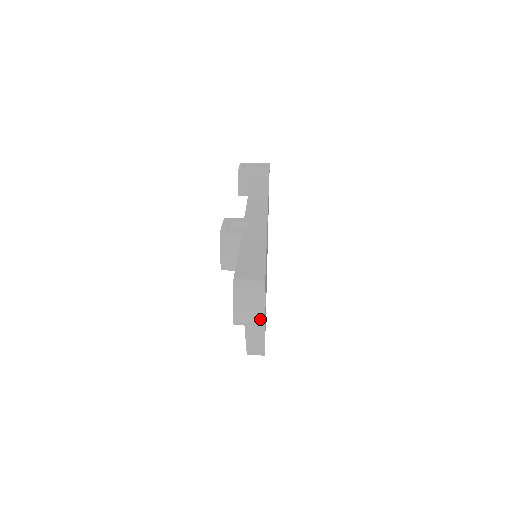
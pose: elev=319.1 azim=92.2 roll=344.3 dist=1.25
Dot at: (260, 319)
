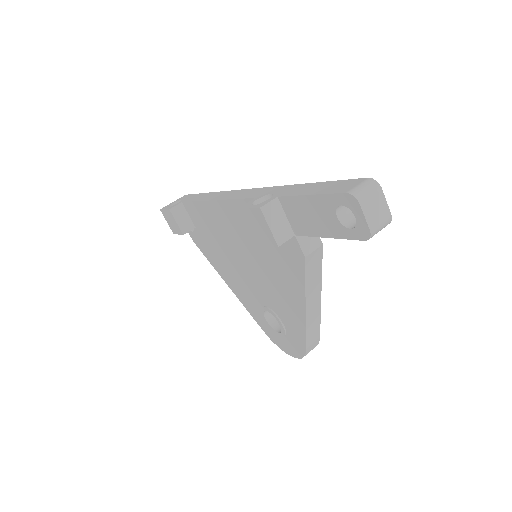
Dot at: (388, 215)
